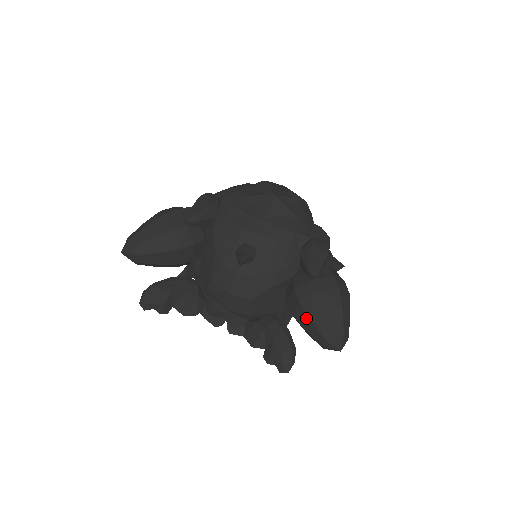
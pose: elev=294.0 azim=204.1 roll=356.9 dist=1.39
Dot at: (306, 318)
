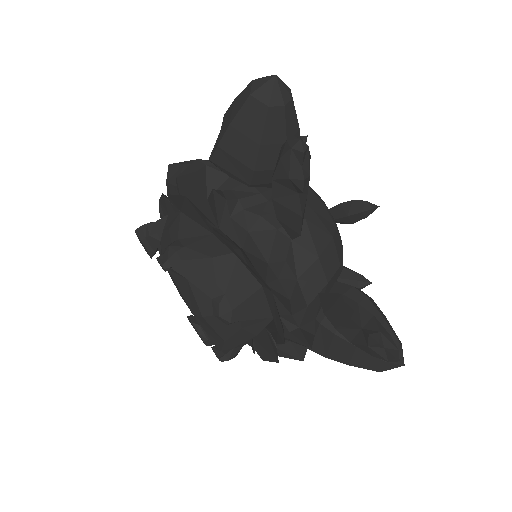
Dot at: (377, 315)
